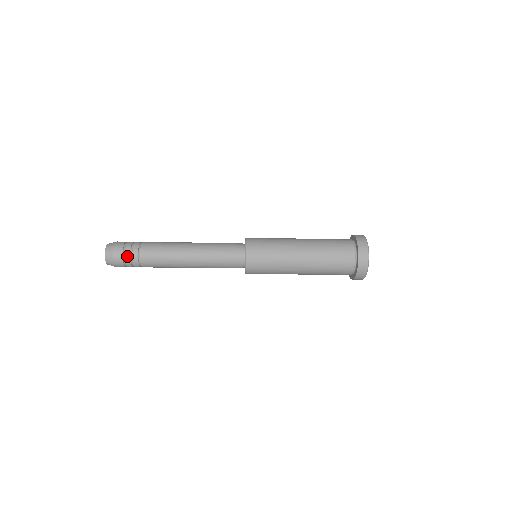
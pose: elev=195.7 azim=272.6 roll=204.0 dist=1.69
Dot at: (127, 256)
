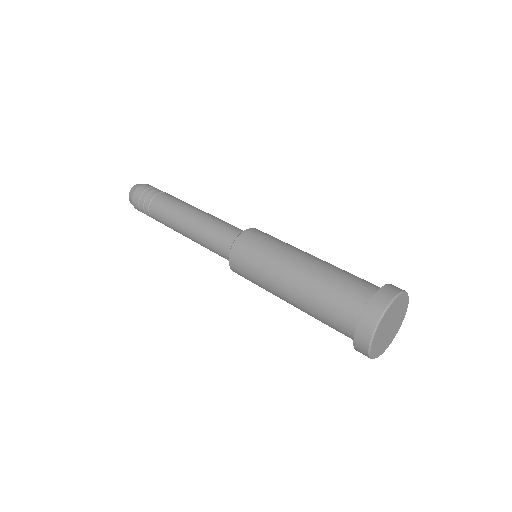
Dot at: (147, 215)
